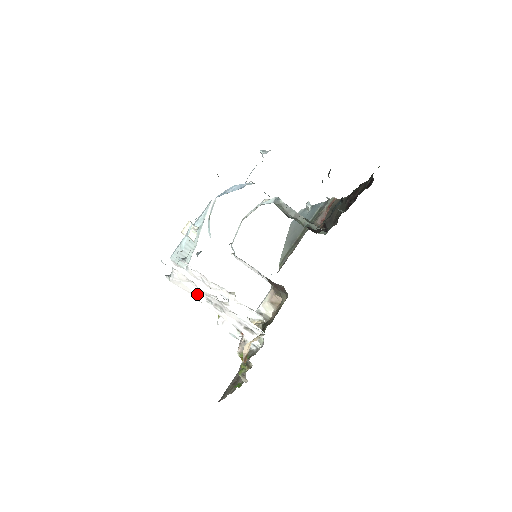
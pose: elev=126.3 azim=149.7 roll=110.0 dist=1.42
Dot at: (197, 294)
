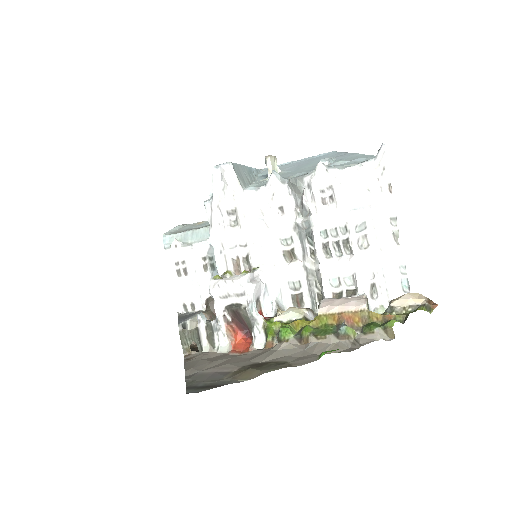
Dot at: (364, 208)
